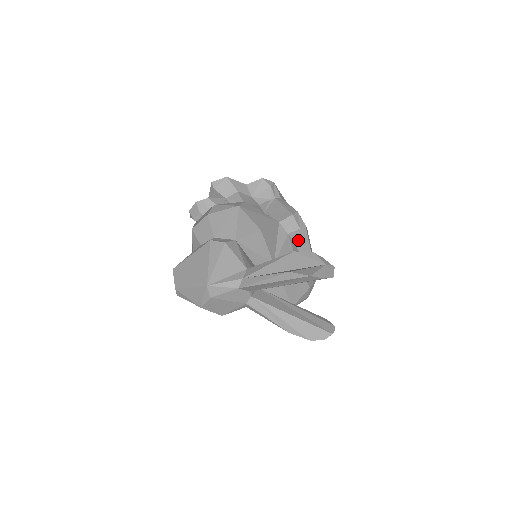
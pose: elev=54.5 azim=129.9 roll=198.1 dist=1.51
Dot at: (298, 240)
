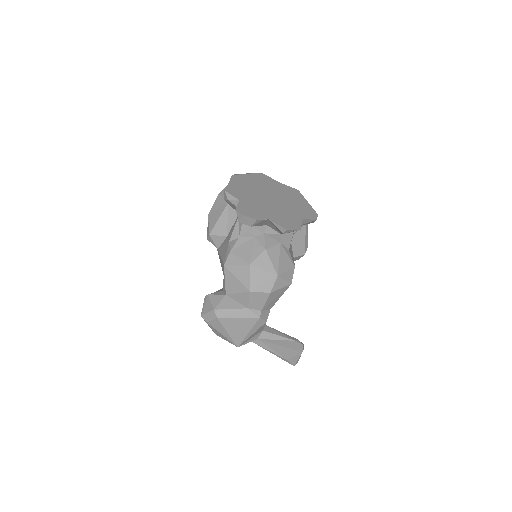
Dot at: occluded
